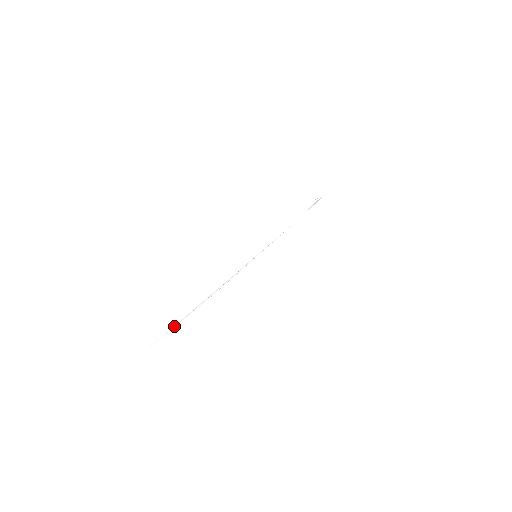
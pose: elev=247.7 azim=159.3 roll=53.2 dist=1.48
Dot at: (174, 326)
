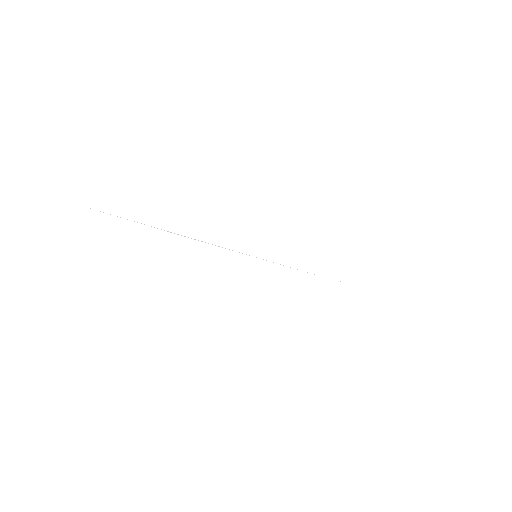
Dot at: (127, 219)
